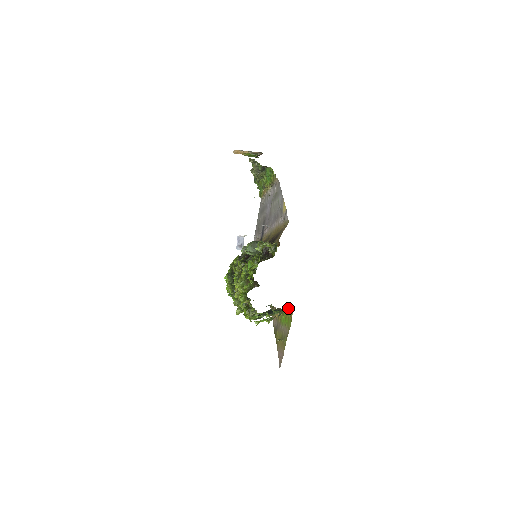
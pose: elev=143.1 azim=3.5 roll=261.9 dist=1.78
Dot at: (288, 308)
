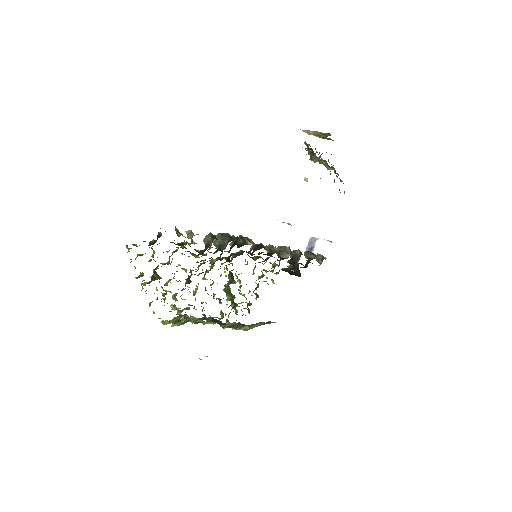
Dot at: (181, 315)
